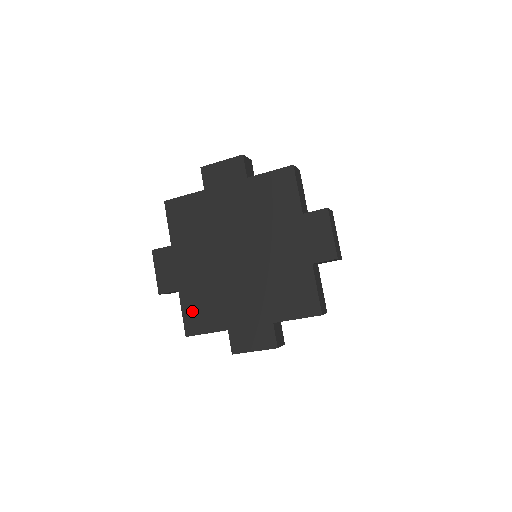
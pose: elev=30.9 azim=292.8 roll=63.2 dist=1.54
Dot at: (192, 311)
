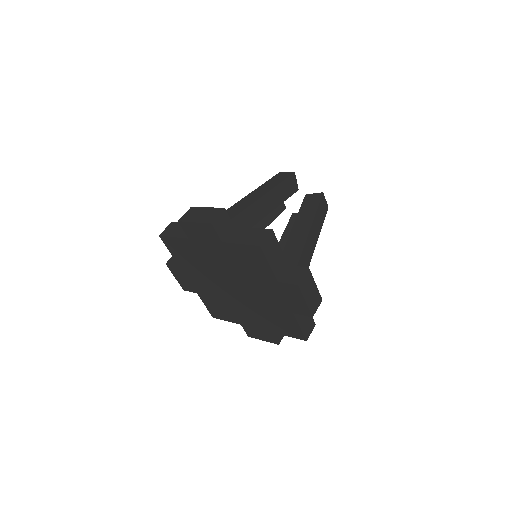
Dot at: (212, 307)
